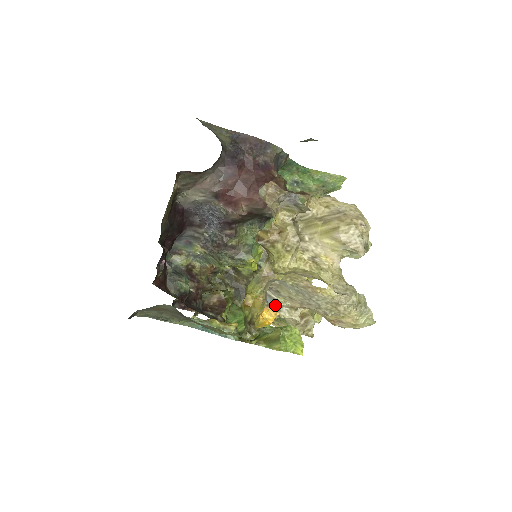
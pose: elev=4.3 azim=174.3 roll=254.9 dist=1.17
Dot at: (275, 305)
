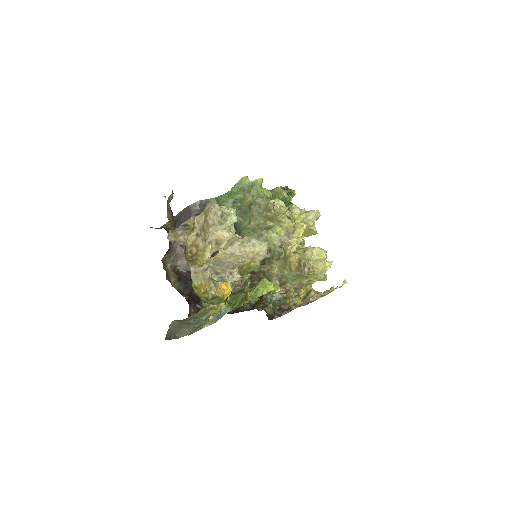
Dot at: (225, 279)
